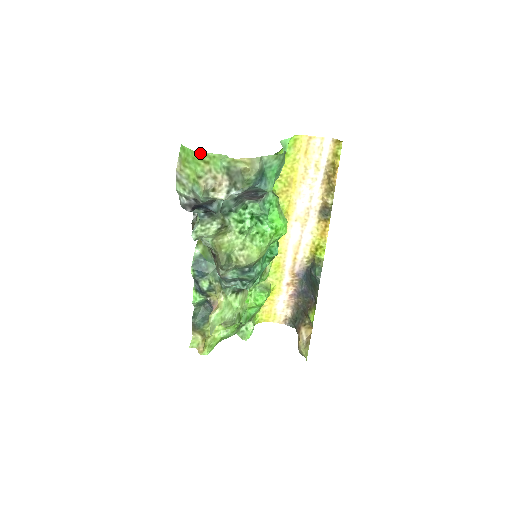
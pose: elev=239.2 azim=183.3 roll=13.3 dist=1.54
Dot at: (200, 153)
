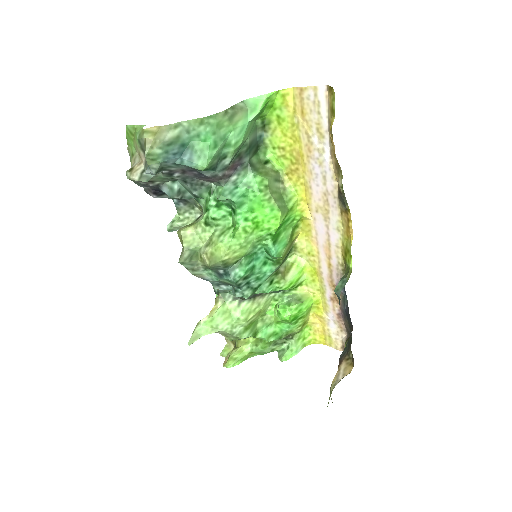
Dot at: (129, 126)
